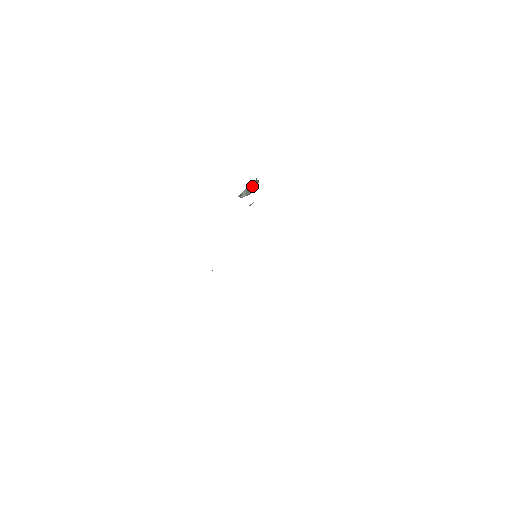
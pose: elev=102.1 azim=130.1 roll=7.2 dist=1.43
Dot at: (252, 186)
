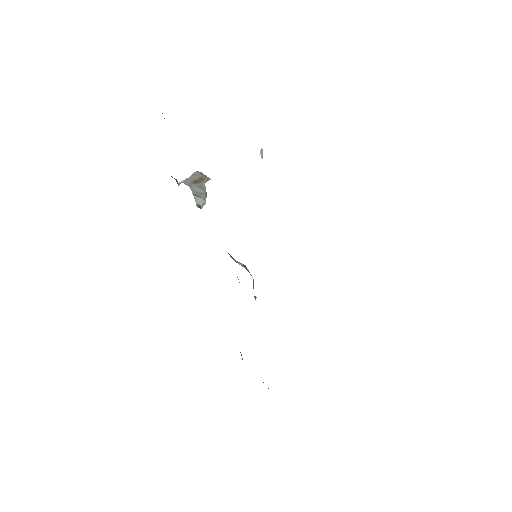
Dot at: (194, 187)
